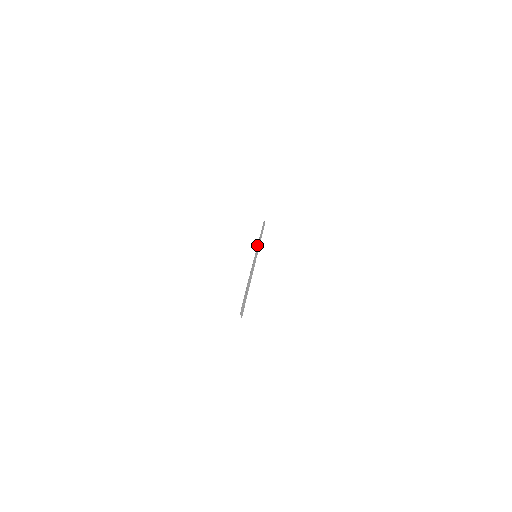
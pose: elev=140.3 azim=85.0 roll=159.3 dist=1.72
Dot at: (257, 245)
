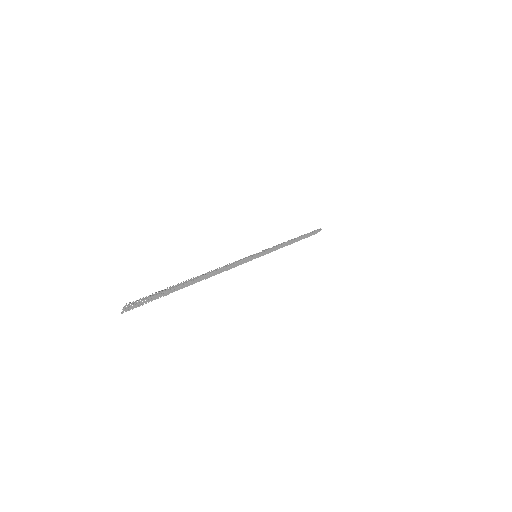
Dot at: occluded
